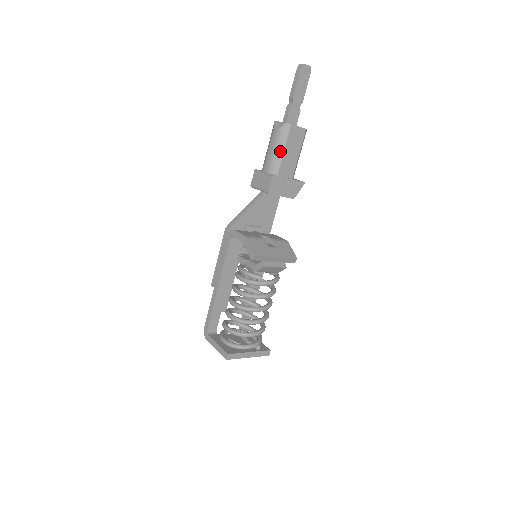
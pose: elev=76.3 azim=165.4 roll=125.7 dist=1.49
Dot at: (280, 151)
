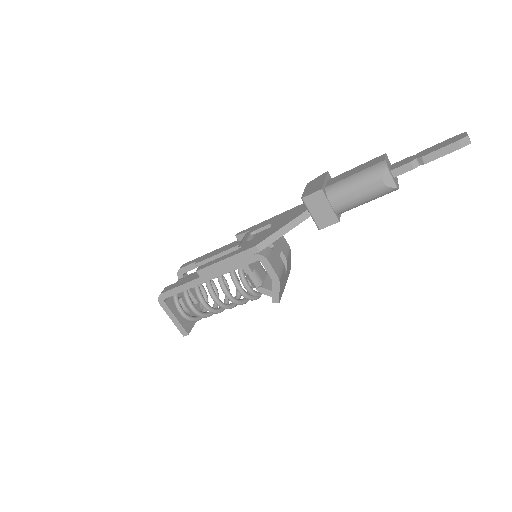
Dot at: (365, 202)
